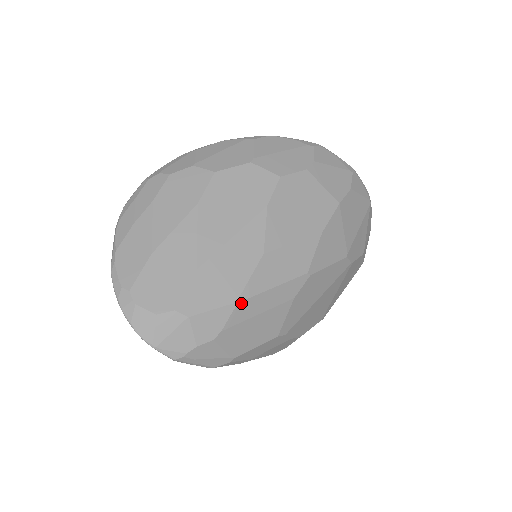
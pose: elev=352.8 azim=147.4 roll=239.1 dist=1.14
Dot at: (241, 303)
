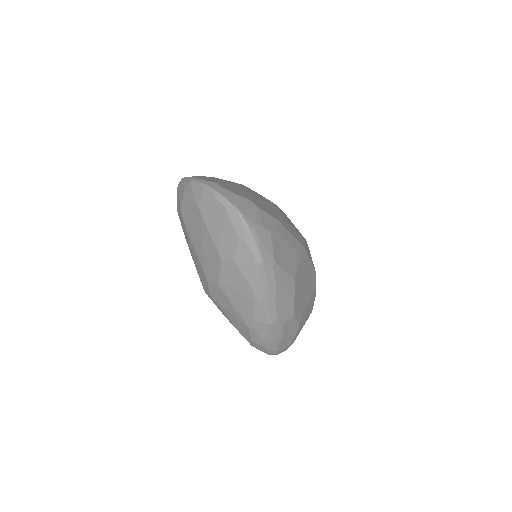
Dot at: (282, 225)
